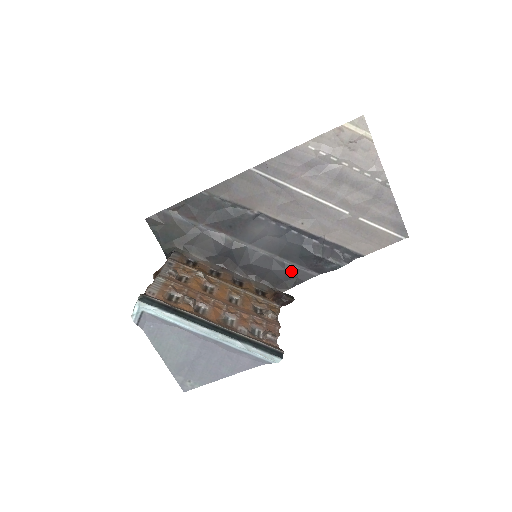
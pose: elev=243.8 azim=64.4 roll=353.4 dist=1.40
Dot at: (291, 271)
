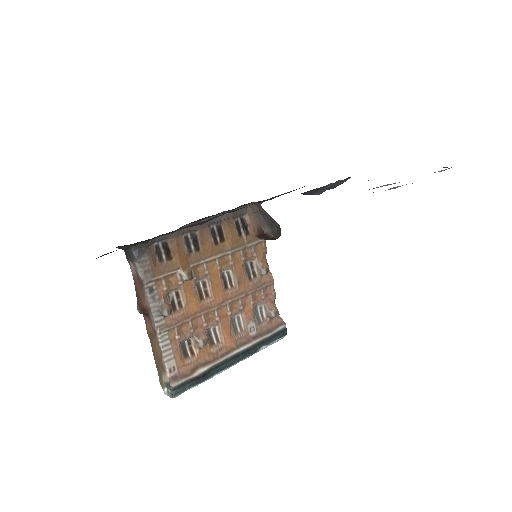
Dot at: occluded
